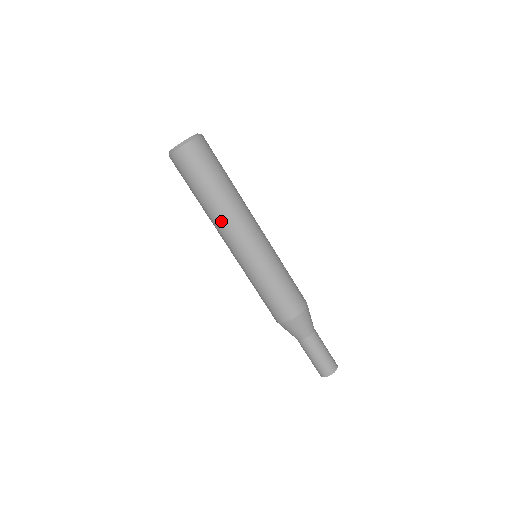
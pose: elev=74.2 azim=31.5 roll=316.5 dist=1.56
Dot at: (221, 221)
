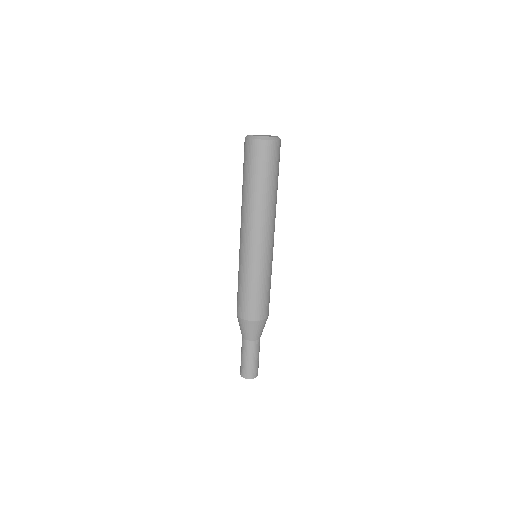
Dot at: (262, 215)
